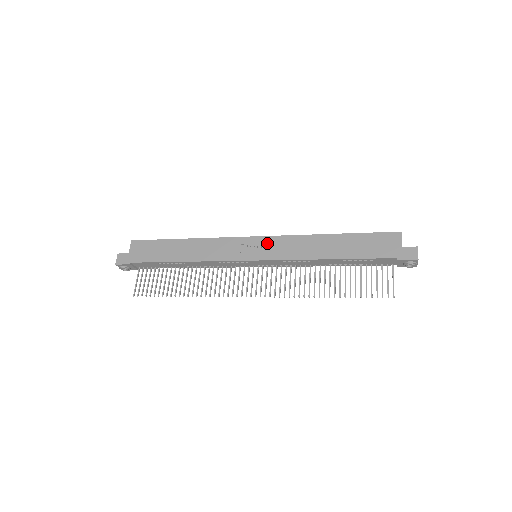
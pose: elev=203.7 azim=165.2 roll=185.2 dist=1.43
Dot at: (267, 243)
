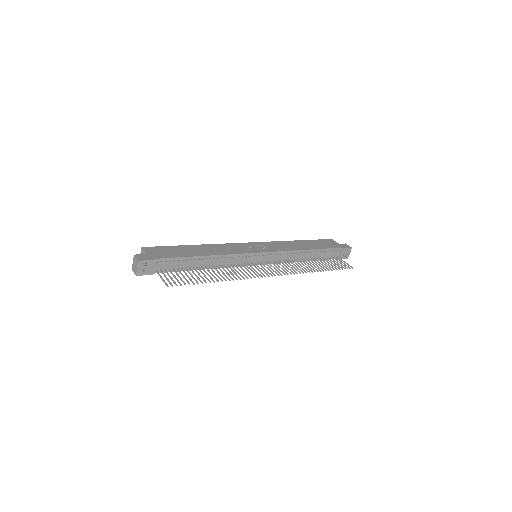
Dot at: (263, 245)
